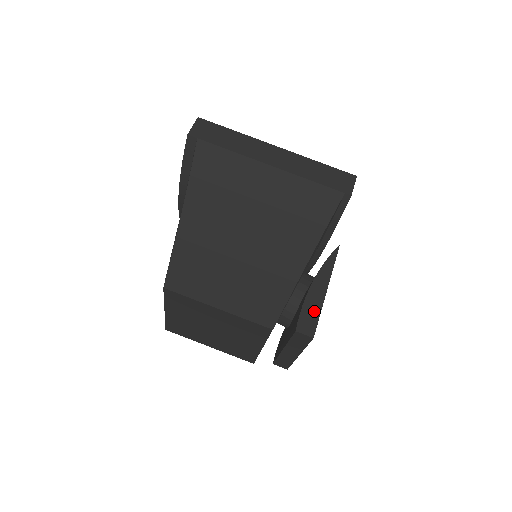
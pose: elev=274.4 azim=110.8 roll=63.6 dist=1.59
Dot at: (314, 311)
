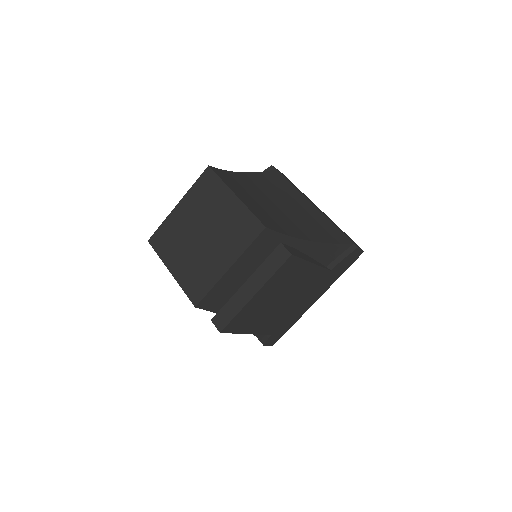
Dot at: (299, 255)
